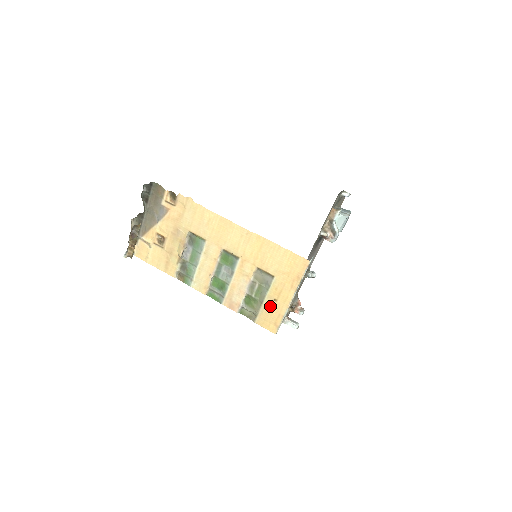
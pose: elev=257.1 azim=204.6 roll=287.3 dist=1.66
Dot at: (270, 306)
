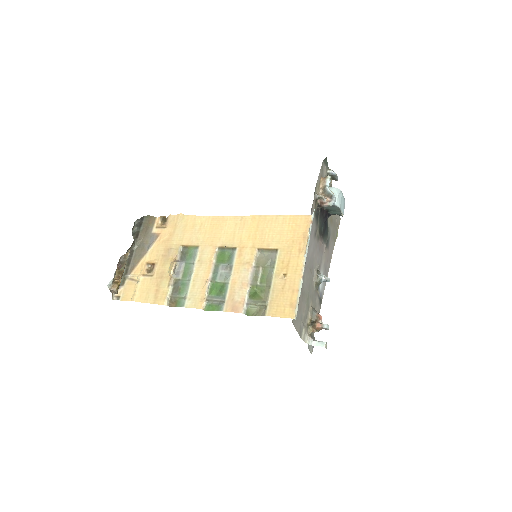
Dot at: (280, 285)
